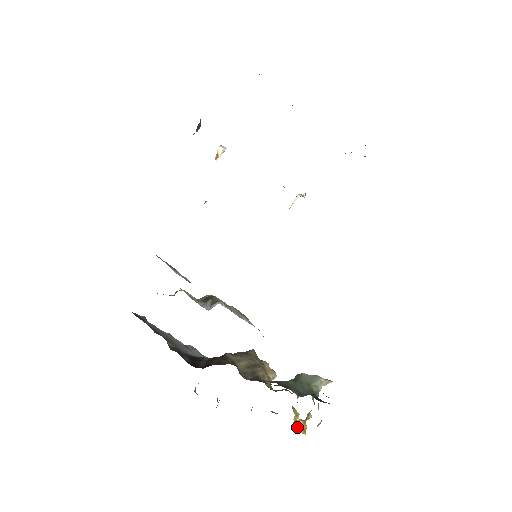
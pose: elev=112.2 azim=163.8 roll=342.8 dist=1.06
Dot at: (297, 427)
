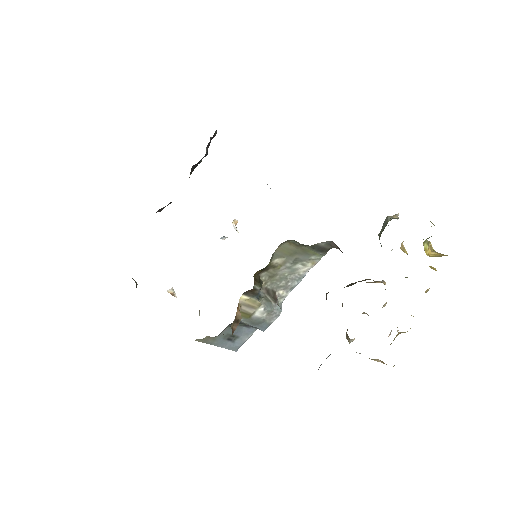
Dot at: occluded
